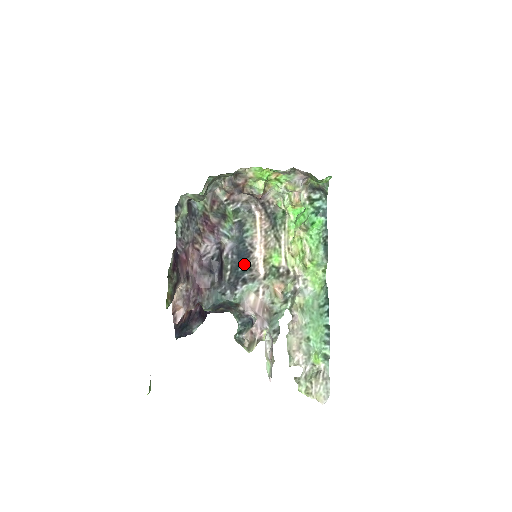
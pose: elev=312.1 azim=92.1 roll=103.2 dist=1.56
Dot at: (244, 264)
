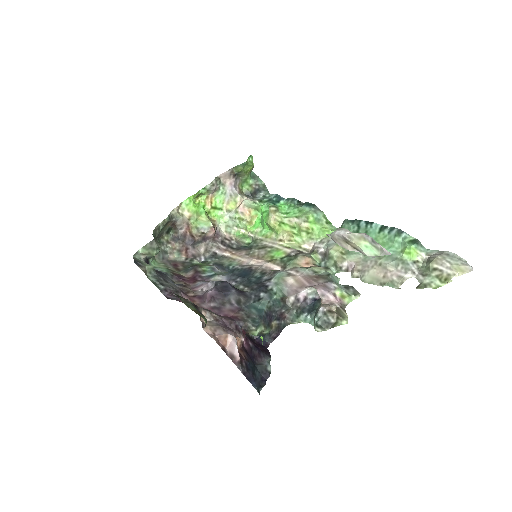
Dot at: (253, 276)
